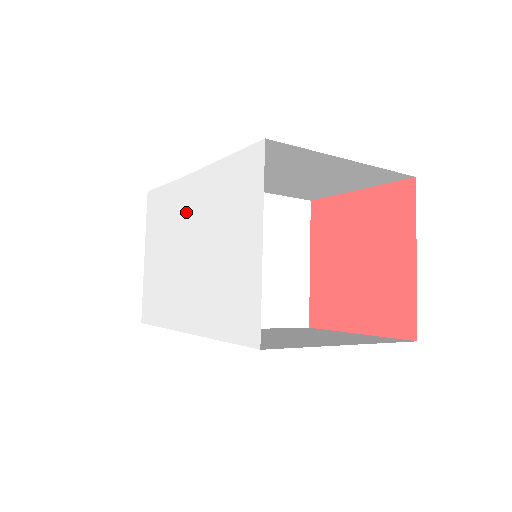
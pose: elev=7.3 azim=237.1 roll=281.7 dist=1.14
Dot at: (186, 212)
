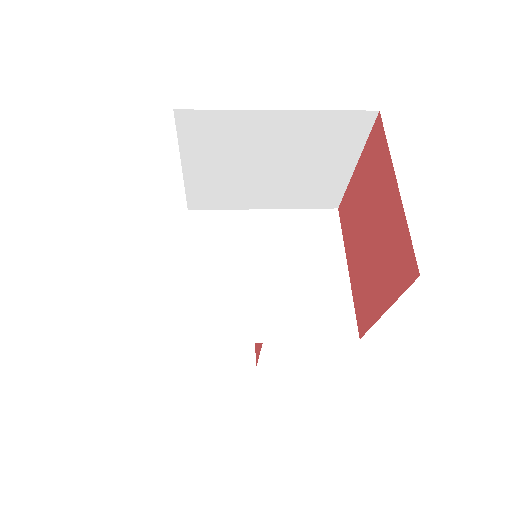
Dot at: occluded
